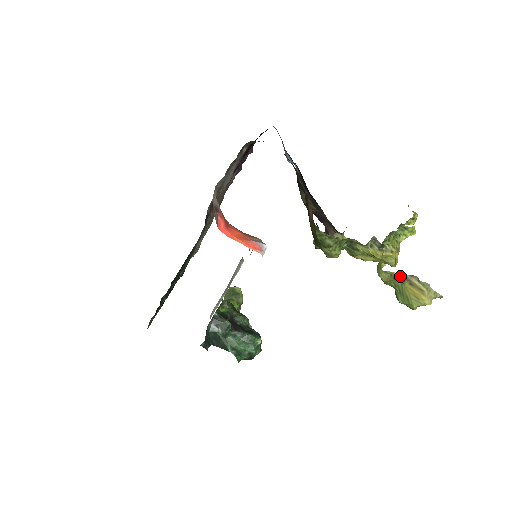
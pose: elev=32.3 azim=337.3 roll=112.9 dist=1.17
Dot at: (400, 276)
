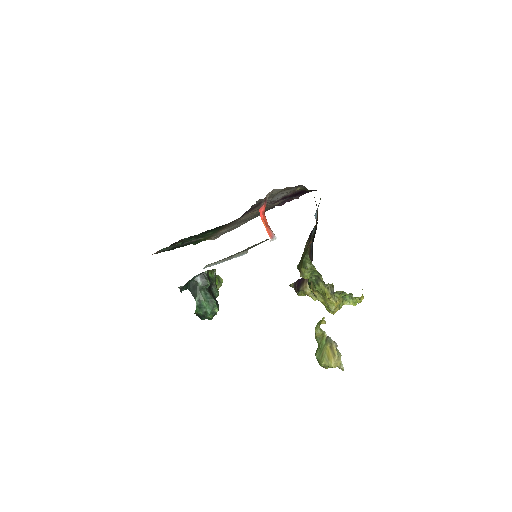
Dot at: (328, 338)
